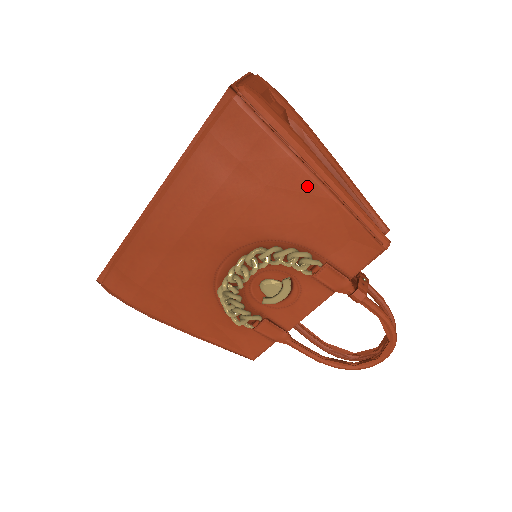
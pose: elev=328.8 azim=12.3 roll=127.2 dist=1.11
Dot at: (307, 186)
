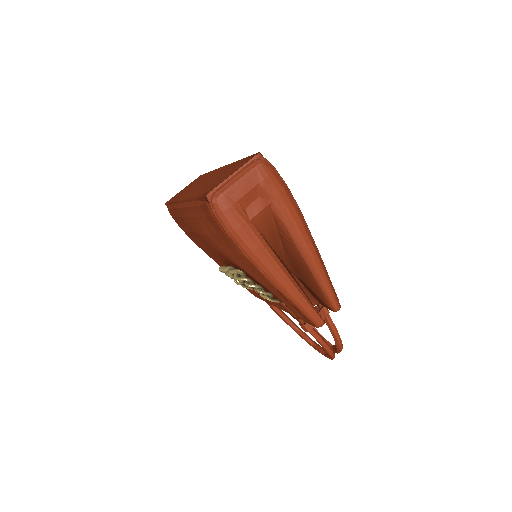
Dot at: (258, 273)
